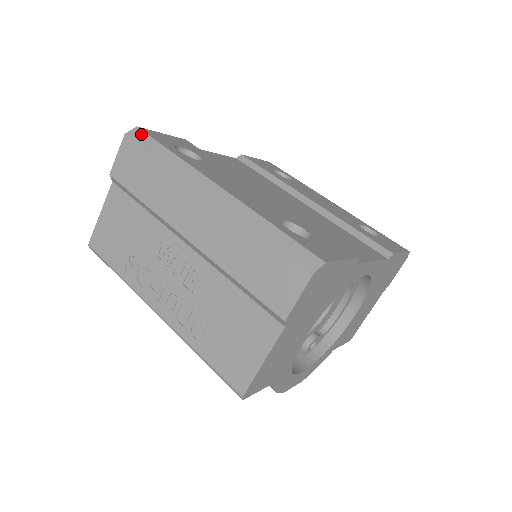
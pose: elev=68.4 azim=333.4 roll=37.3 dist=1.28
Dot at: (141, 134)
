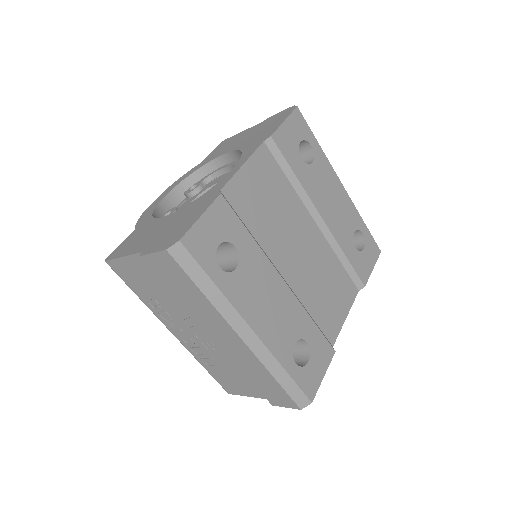
Dot at: (185, 254)
